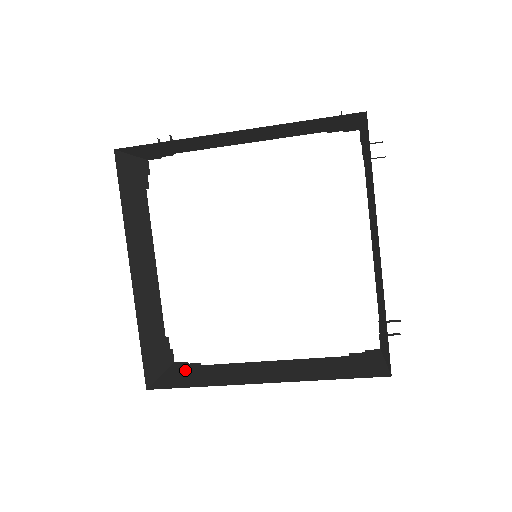
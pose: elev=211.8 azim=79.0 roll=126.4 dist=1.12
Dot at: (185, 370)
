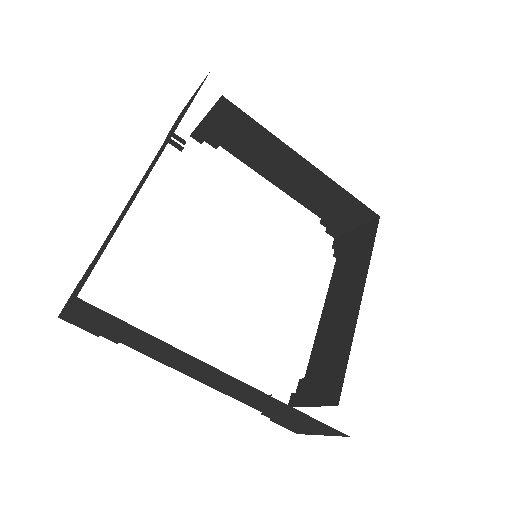
Dot at: occluded
